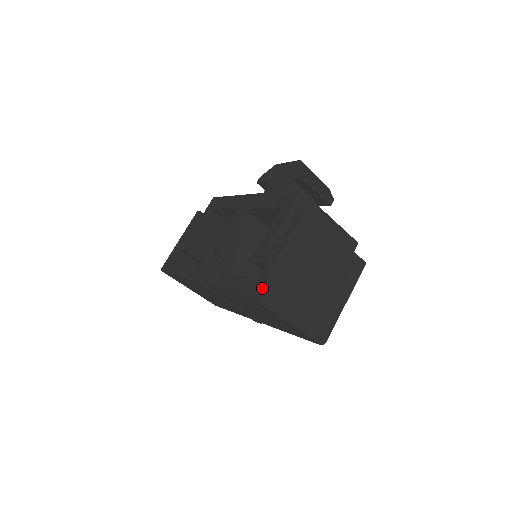
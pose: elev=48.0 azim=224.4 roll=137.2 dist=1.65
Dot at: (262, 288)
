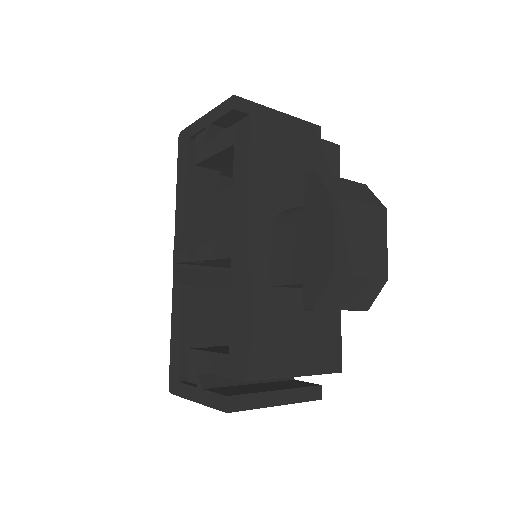
Dot at: occluded
